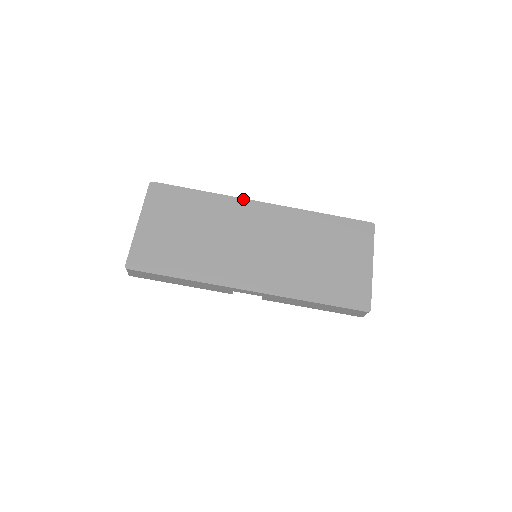
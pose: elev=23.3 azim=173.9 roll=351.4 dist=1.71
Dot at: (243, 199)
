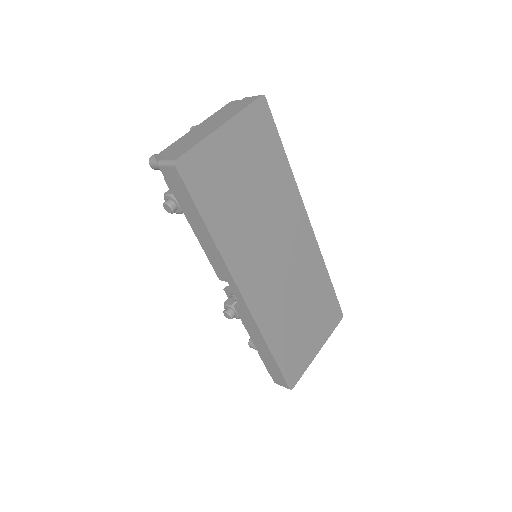
Dot at: (303, 203)
